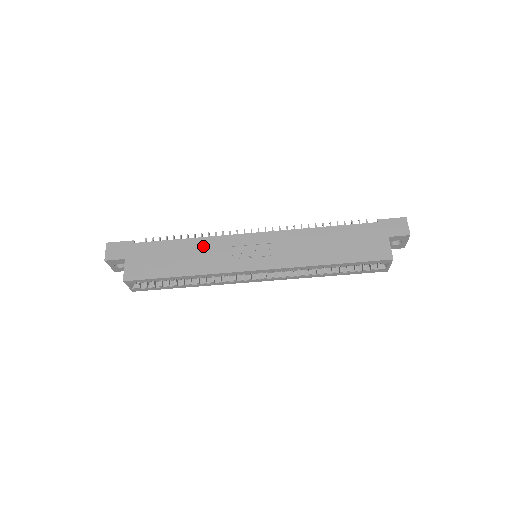
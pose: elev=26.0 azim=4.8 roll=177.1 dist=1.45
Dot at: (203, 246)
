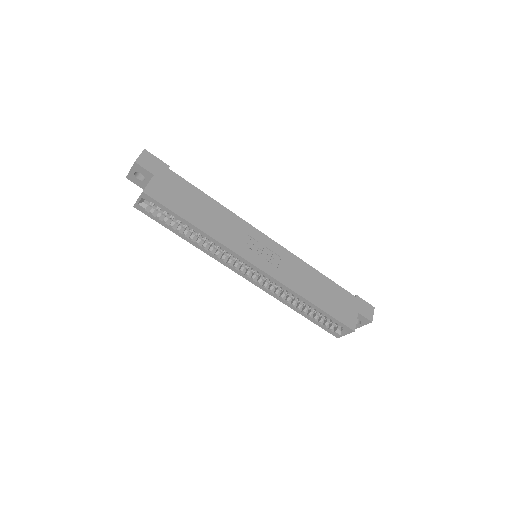
Dot at: (225, 216)
